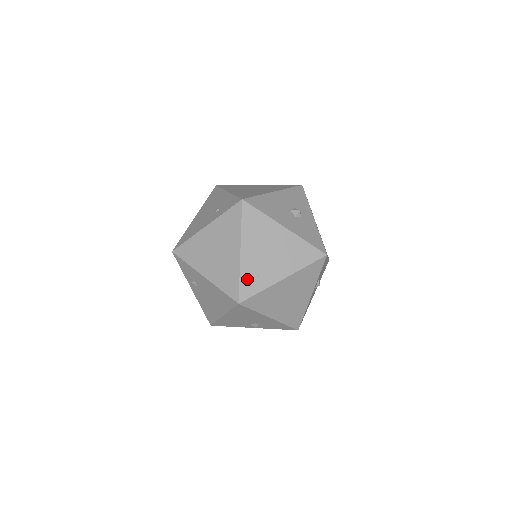
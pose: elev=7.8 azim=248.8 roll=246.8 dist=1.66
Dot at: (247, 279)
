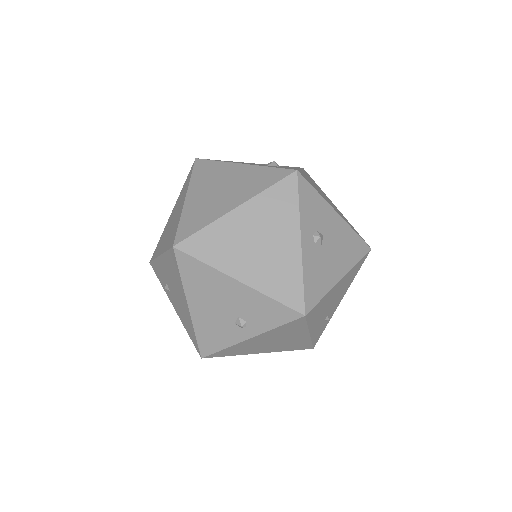
Dot at: (188, 220)
